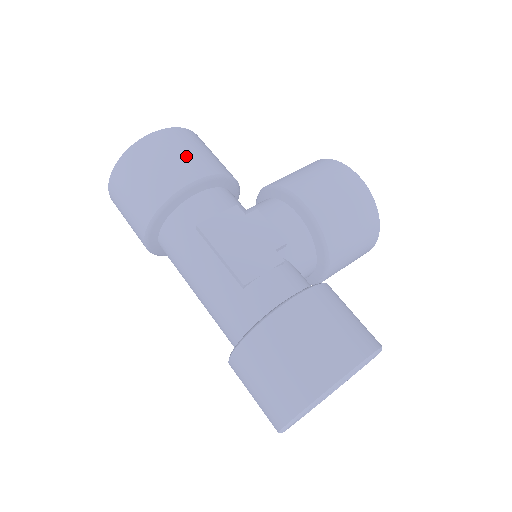
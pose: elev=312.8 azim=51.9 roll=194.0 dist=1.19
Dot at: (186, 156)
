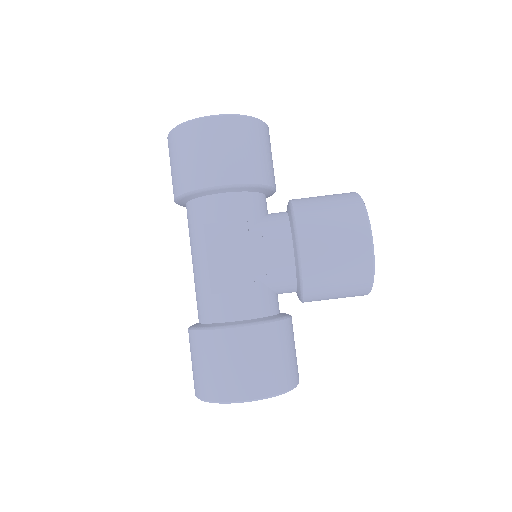
Dot at: (225, 155)
